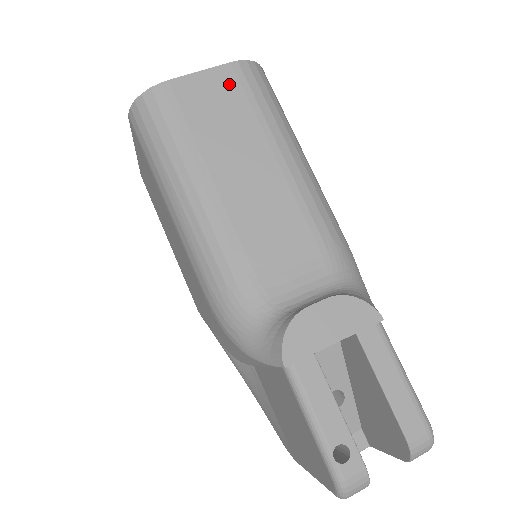
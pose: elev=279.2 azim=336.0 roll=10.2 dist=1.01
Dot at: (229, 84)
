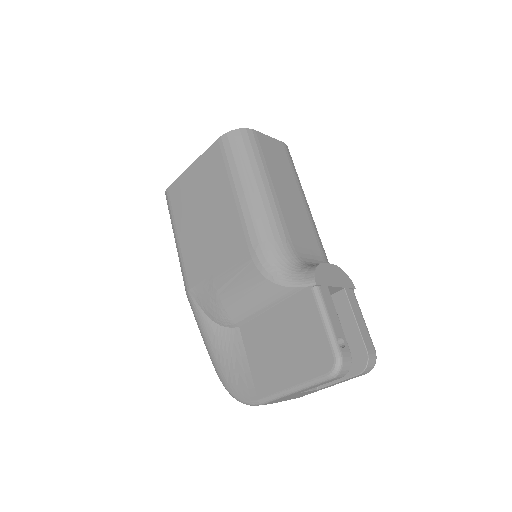
Dot at: (281, 150)
